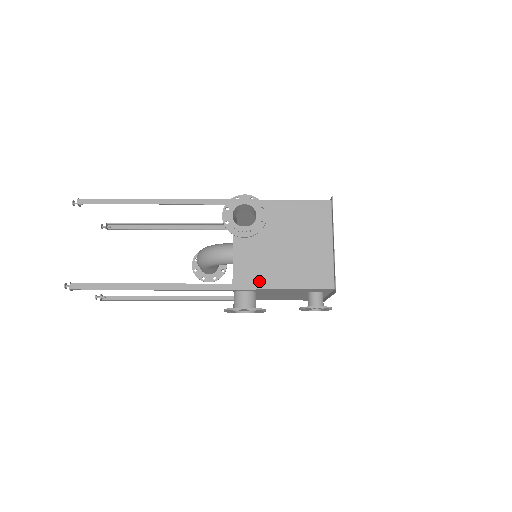
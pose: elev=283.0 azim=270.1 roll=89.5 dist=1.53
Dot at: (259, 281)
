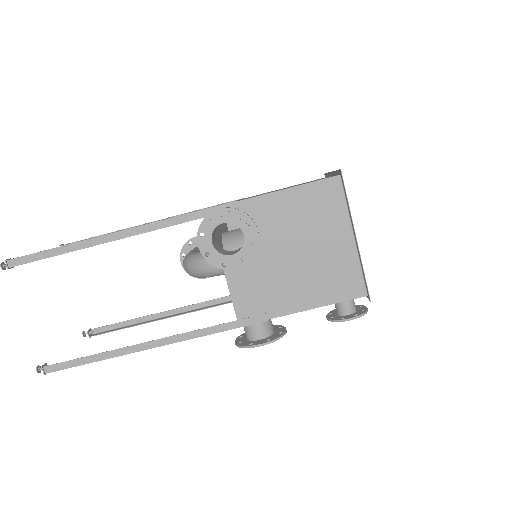
Dot at: (269, 309)
